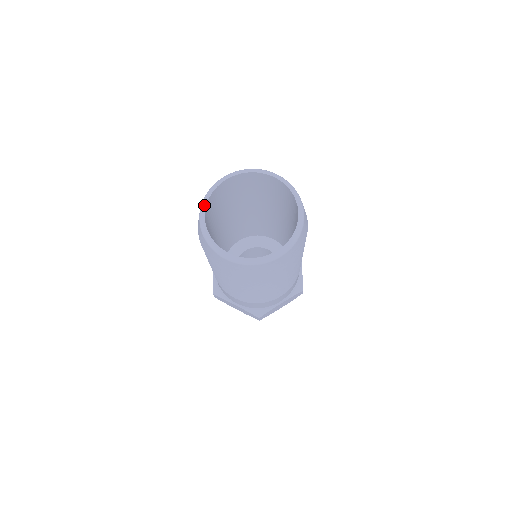
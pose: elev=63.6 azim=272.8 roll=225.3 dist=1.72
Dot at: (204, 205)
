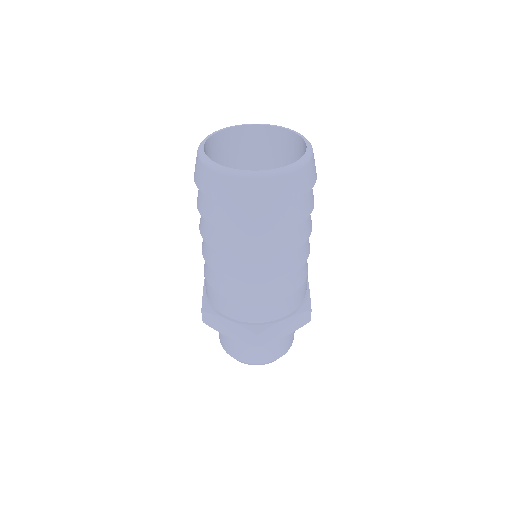
Dot at: (204, 140)
